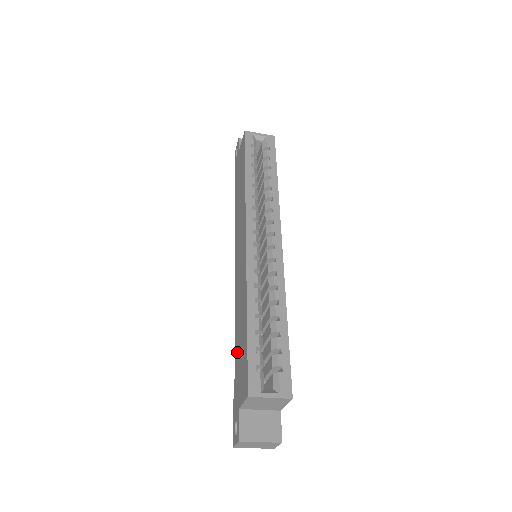
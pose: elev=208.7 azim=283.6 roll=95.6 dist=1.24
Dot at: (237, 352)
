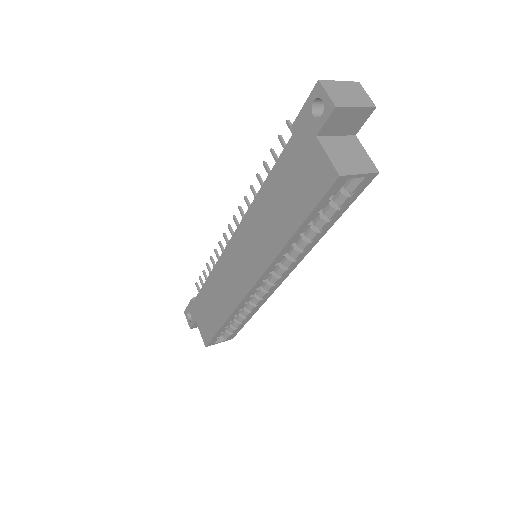
Dot at: (206, 298)
